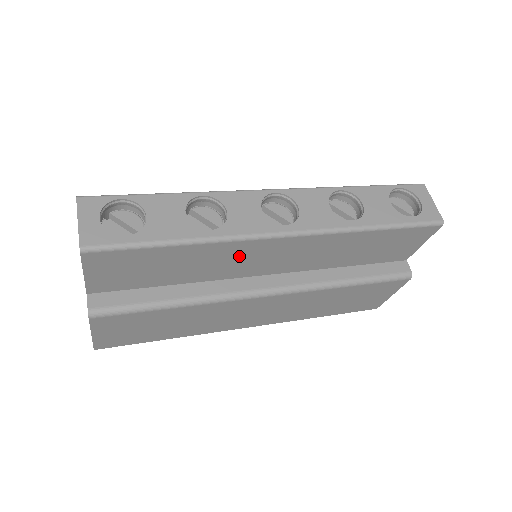
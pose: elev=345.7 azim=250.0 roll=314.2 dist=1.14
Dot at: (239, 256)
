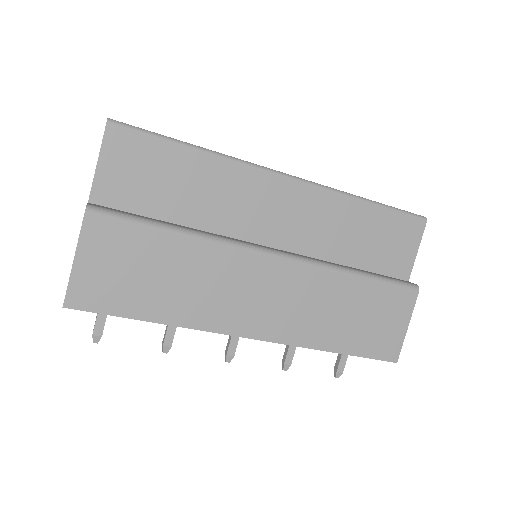
Dot at: (244, 194)
